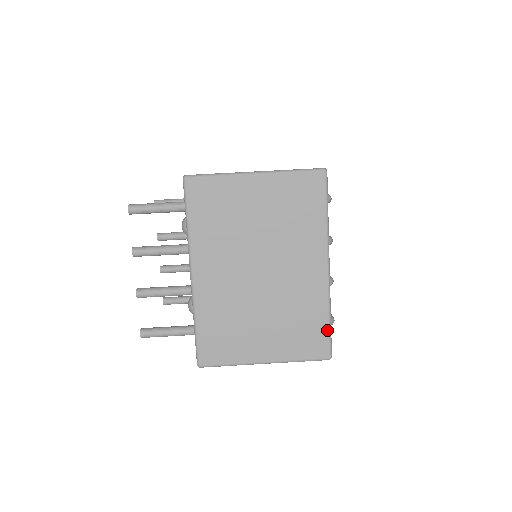
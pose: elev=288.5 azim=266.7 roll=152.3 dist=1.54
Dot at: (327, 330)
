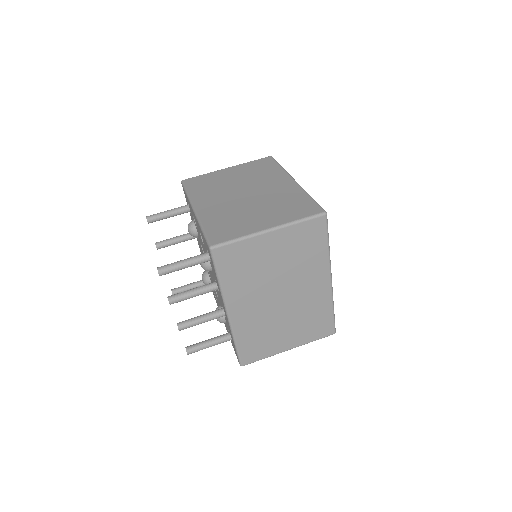
Dot at: (332, 318)
